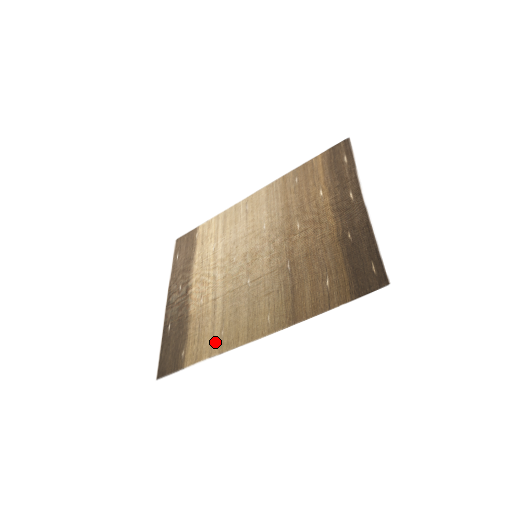
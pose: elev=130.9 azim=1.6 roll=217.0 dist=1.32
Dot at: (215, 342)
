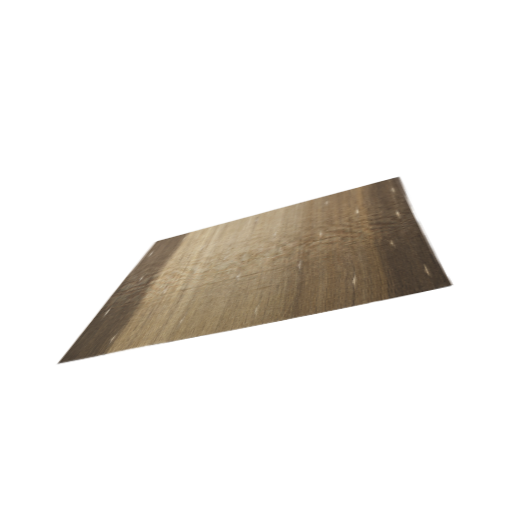
Dot at: (166, 329)
